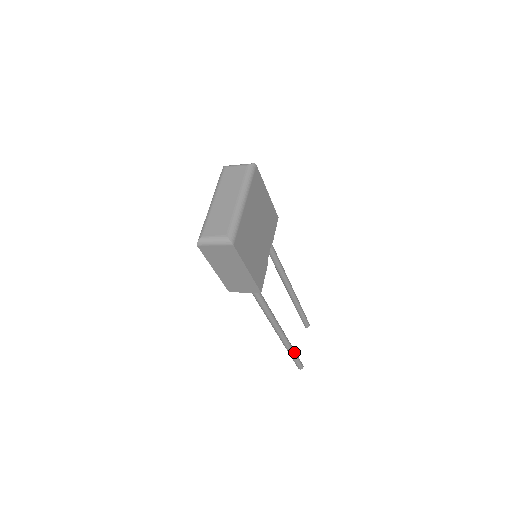
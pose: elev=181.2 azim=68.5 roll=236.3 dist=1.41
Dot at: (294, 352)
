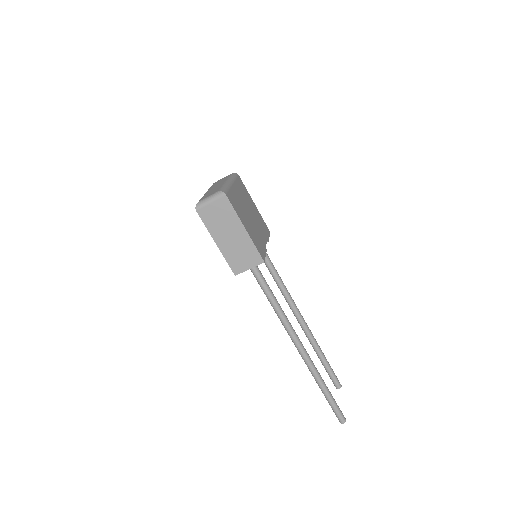
Dot at: (327, 388)
